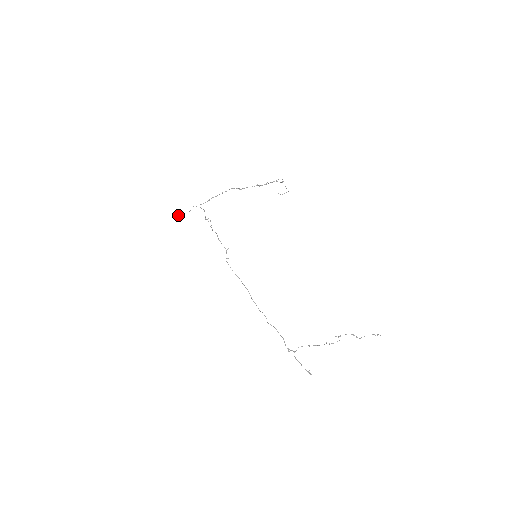
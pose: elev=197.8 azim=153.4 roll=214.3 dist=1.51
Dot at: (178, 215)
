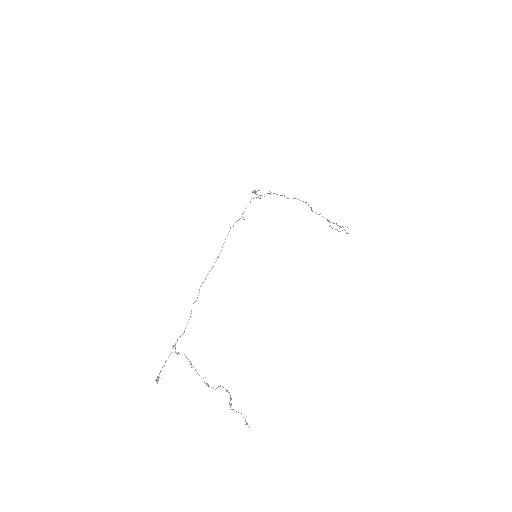
Dot at: (253, 191)
